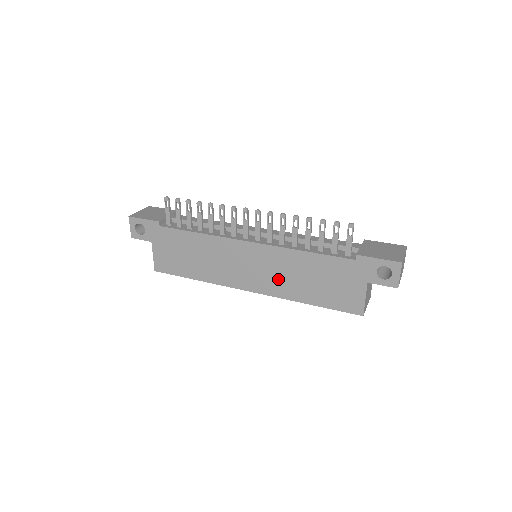
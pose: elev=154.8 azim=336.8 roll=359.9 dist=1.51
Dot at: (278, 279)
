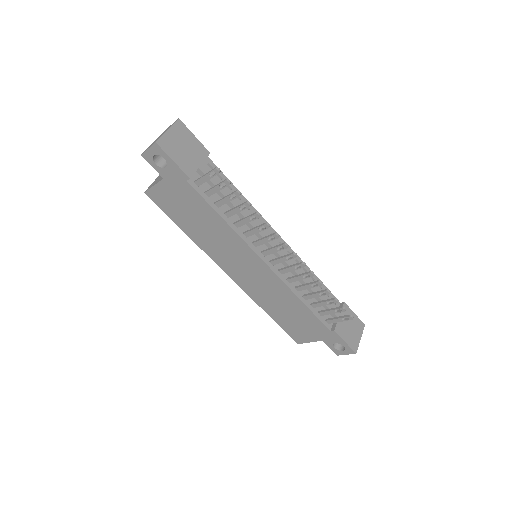
Dot at: (261, 291)
